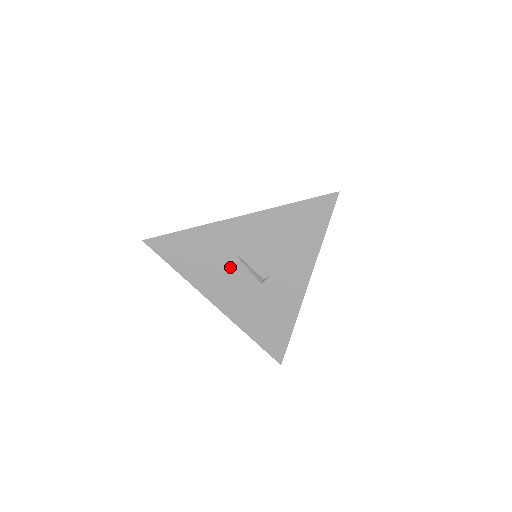
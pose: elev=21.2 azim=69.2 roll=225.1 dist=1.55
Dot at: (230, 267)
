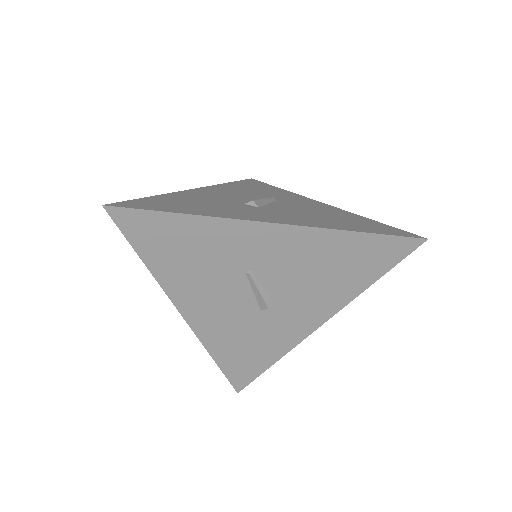
Dot at: (228, 280)
